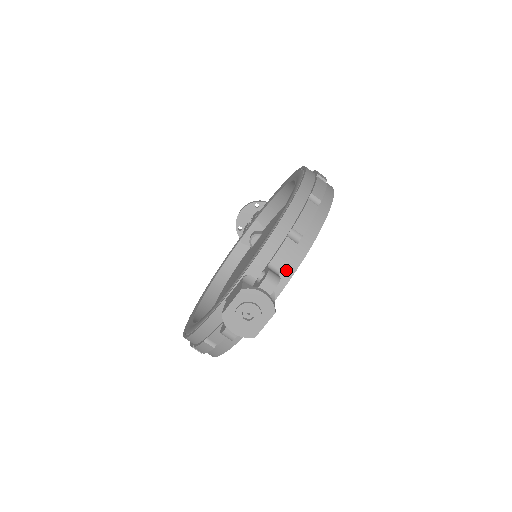
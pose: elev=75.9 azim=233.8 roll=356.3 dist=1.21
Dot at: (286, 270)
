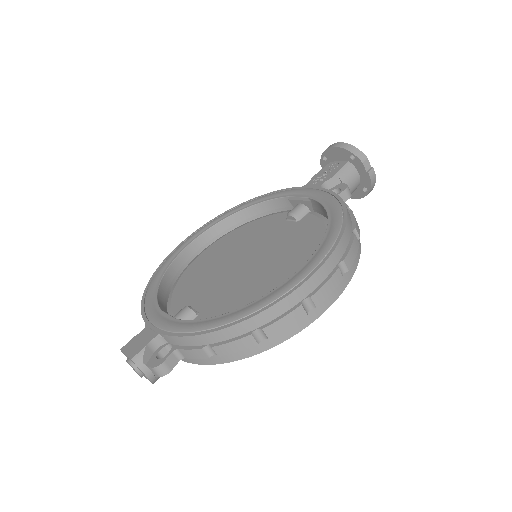
Dot at: occluded
